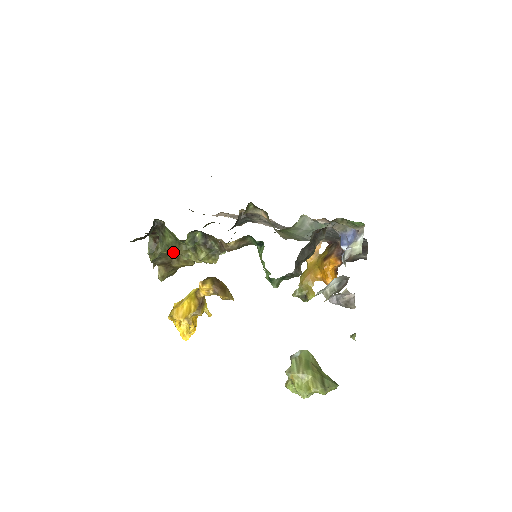
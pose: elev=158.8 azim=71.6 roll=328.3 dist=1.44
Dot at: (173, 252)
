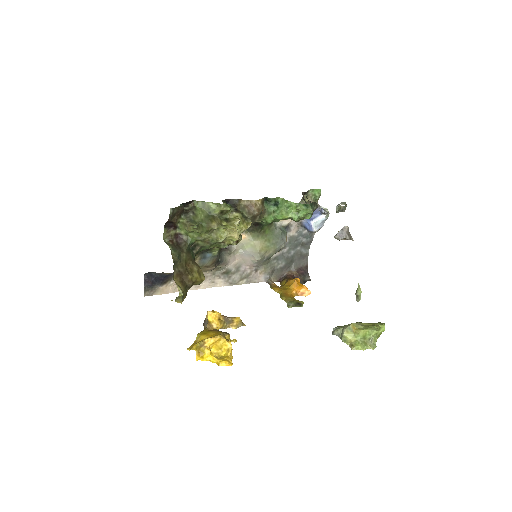
Dot at: (187, 259)
